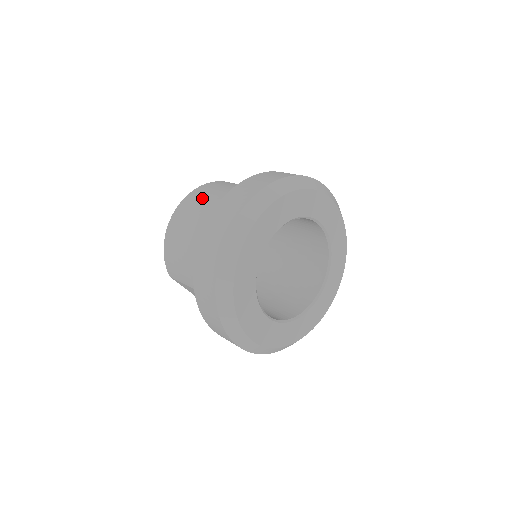
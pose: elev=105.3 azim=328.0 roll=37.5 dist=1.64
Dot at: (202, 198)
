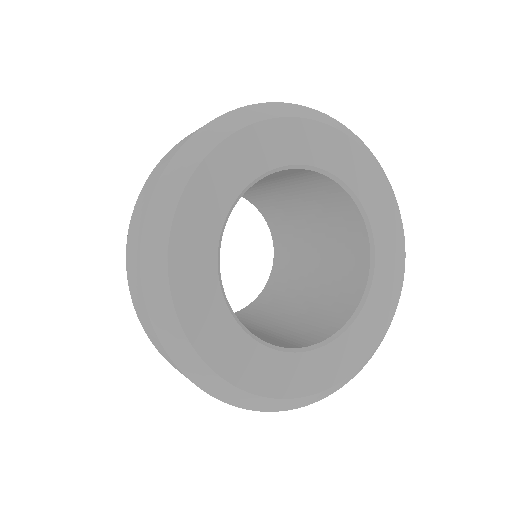
Dot at: occluded
